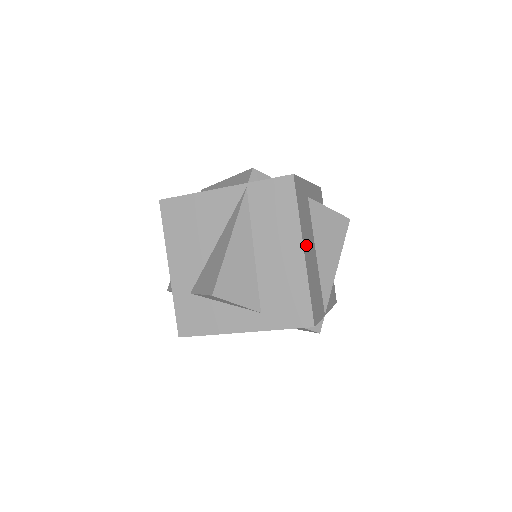
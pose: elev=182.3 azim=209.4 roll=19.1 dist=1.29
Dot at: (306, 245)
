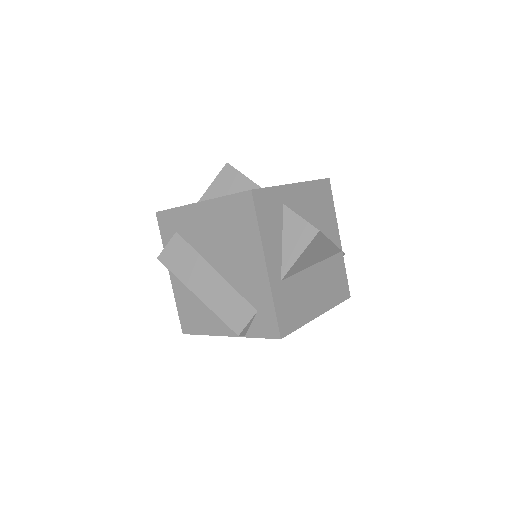
Dot at: (315, 305)
